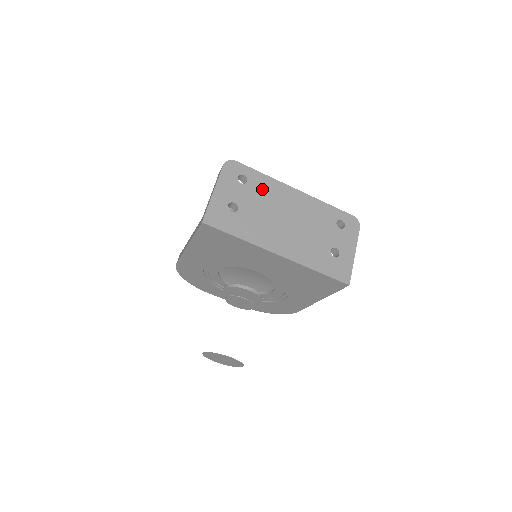
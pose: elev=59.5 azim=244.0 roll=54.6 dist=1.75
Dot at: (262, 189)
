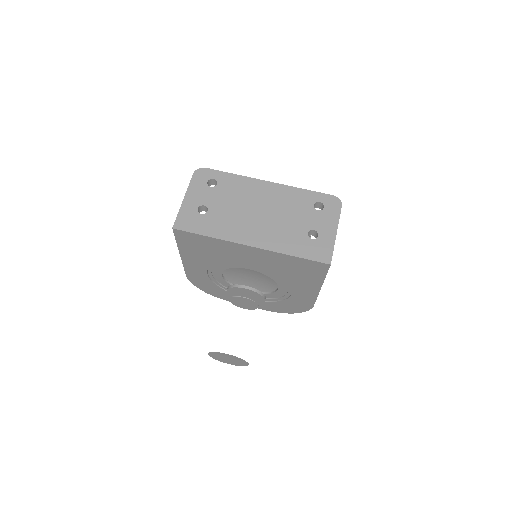
Dot at: (232, 188)
